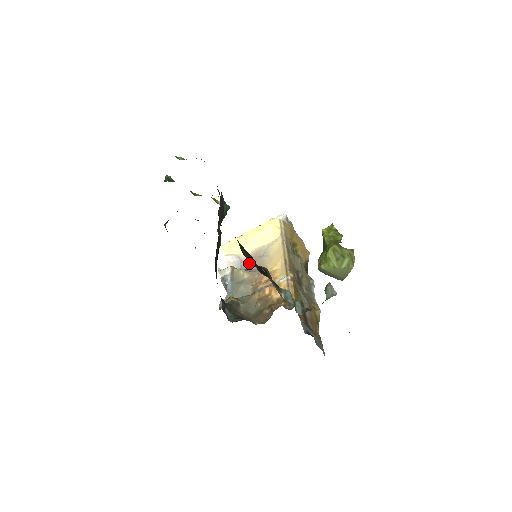
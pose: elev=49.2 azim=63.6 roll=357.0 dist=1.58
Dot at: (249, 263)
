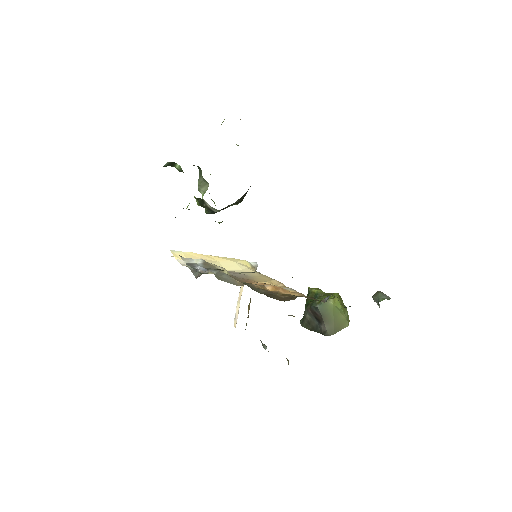
Dot at: occluded
